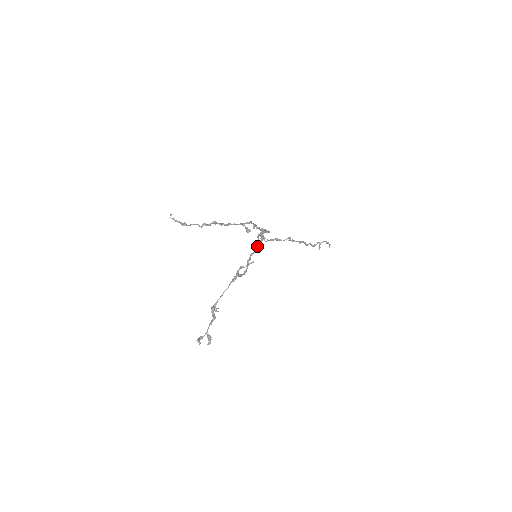
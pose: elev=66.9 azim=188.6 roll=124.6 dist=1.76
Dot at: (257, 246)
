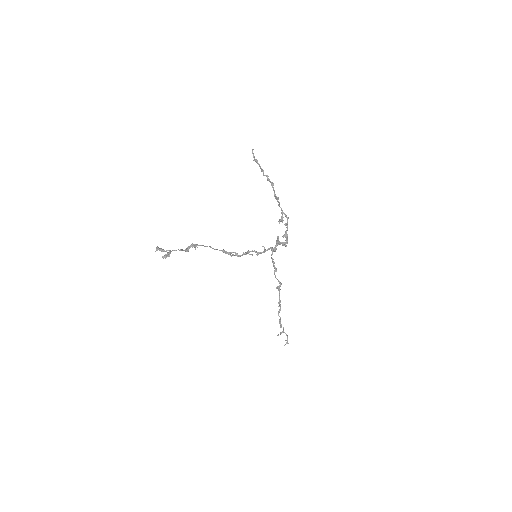
Dot at: (265, 250)
